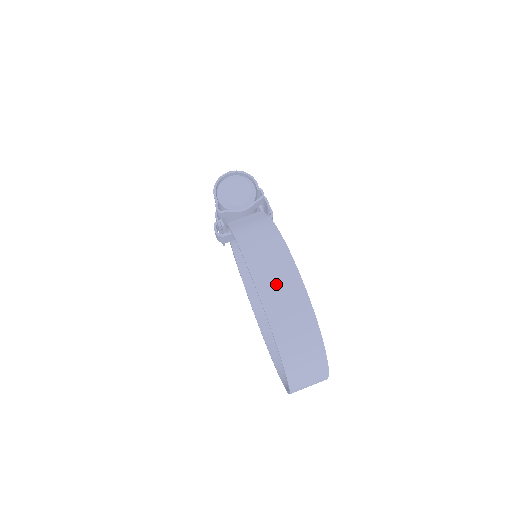
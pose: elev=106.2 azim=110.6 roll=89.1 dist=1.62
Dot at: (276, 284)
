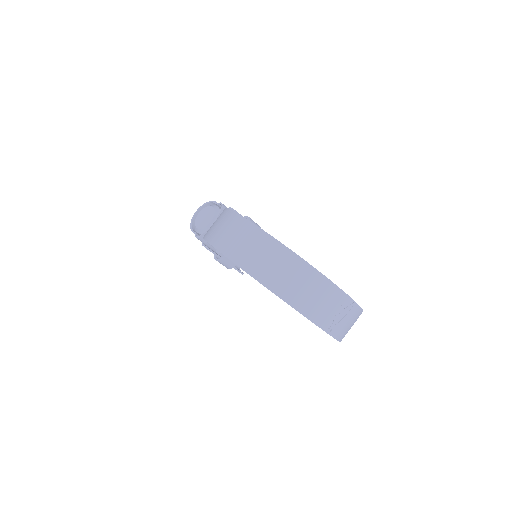
Dot at: (228, 235)
